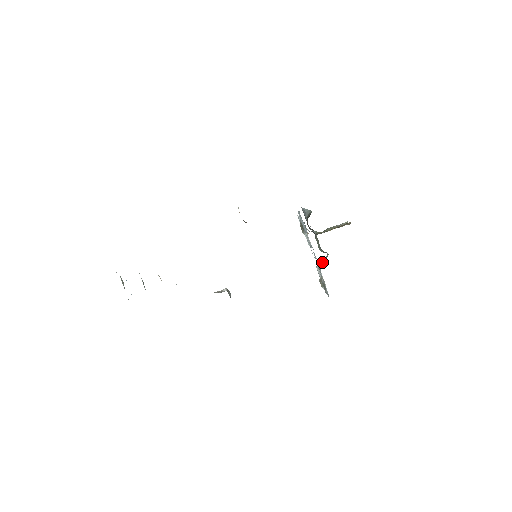
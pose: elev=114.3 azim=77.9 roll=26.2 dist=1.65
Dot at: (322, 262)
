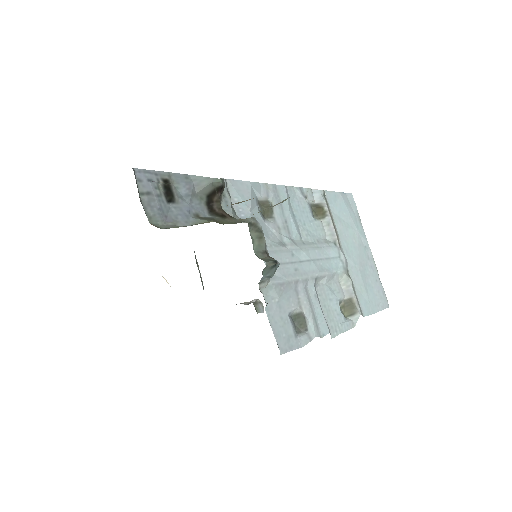
Dot at: (269, 277)
